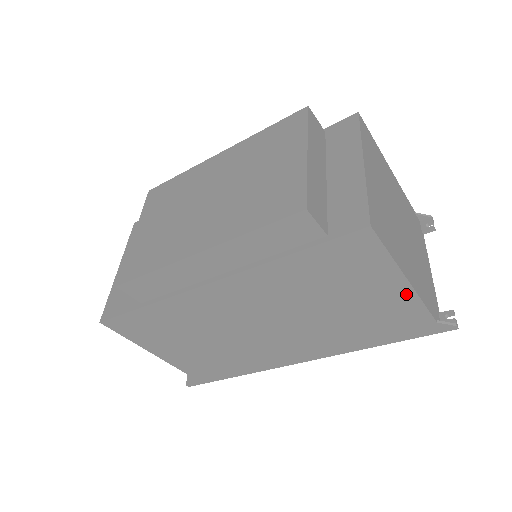
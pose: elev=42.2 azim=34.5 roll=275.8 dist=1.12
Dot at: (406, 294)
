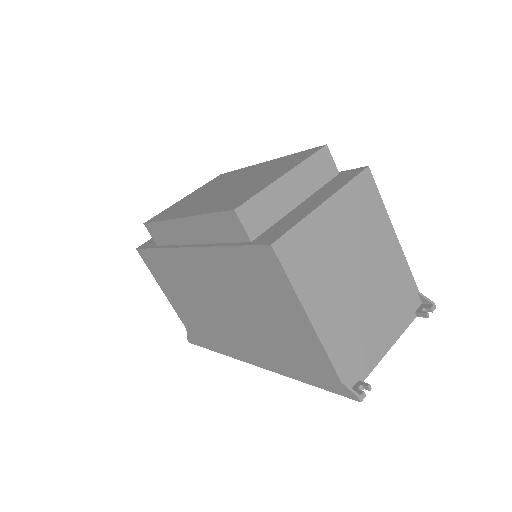
Dot at: (311, 333)
